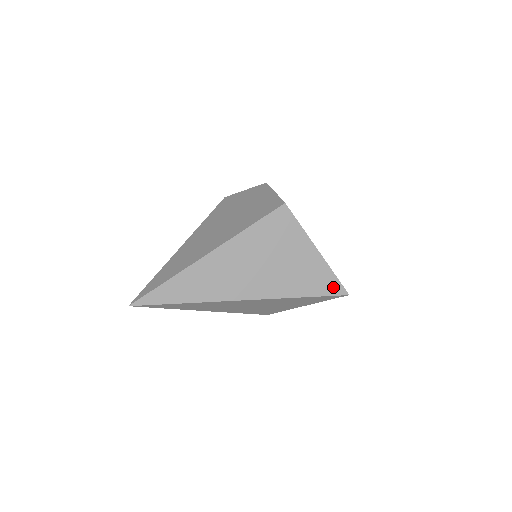
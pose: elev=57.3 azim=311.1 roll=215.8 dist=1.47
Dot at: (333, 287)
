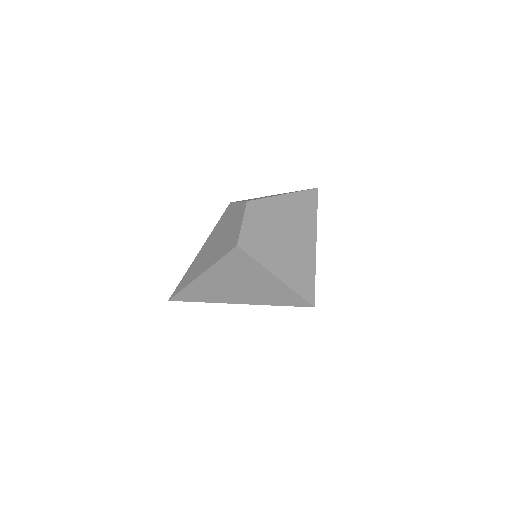
Dot at: (298, 301)
